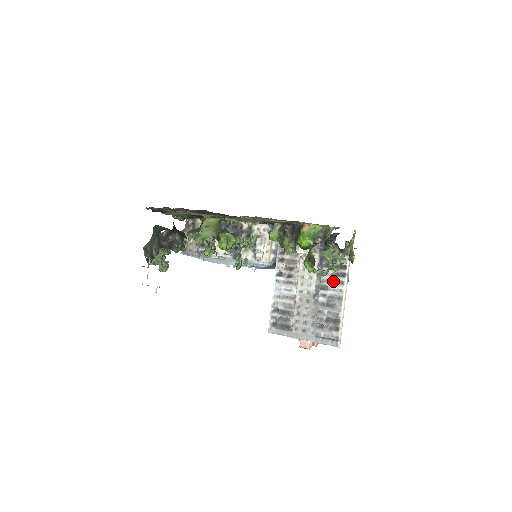
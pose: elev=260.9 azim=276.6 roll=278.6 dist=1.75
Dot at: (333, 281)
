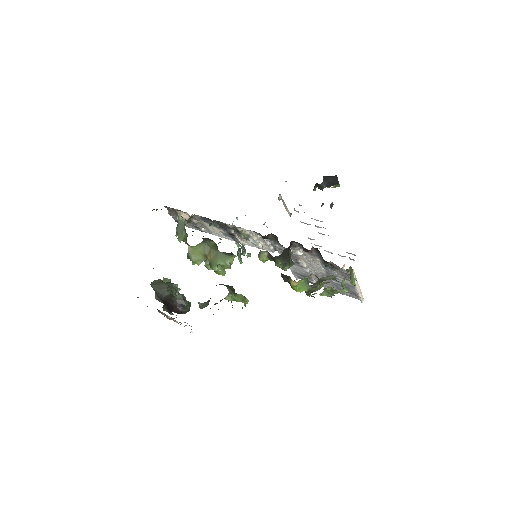
Dot at: (341, 278)
